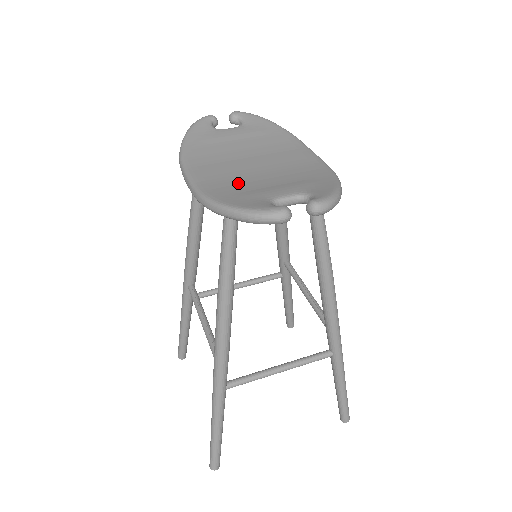
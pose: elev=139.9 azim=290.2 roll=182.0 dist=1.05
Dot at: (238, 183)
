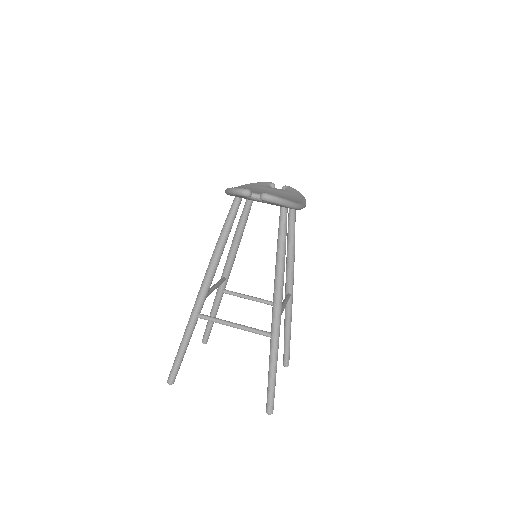
Dot at: occluded
